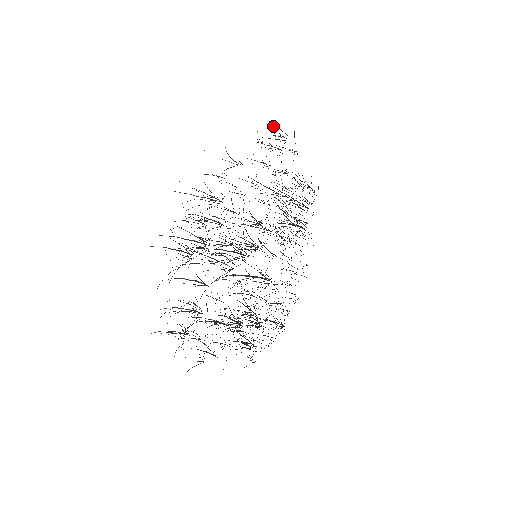
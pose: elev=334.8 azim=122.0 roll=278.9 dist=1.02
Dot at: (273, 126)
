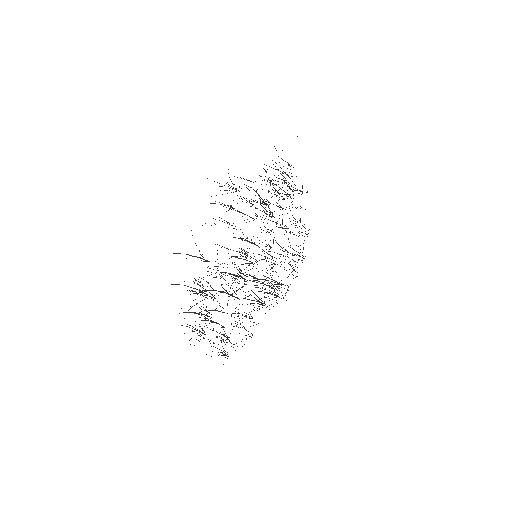
Dot at: occluded
